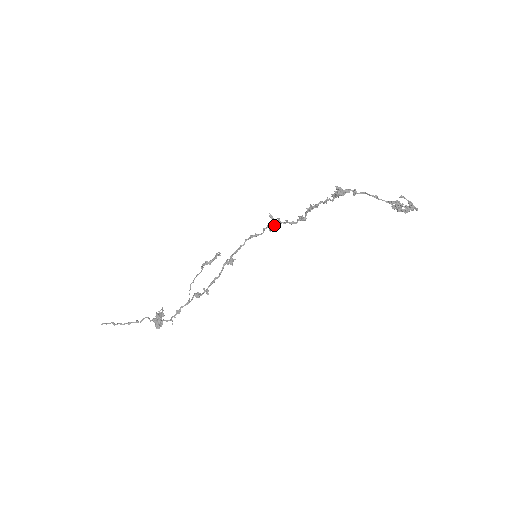
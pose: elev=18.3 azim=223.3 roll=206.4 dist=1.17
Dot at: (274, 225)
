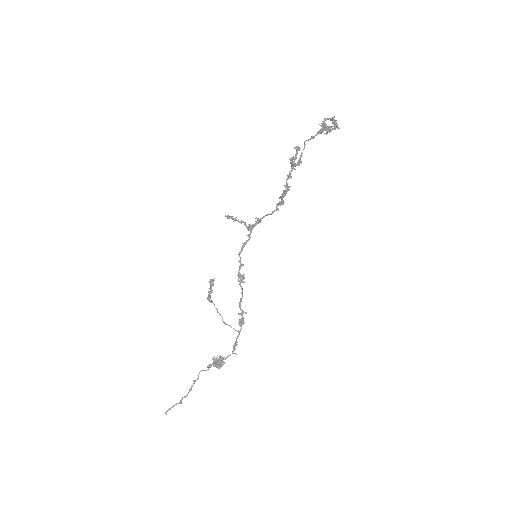
Dot at: (255, 225)
